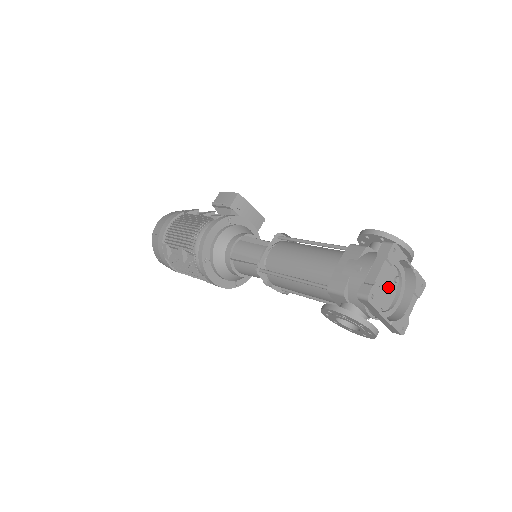
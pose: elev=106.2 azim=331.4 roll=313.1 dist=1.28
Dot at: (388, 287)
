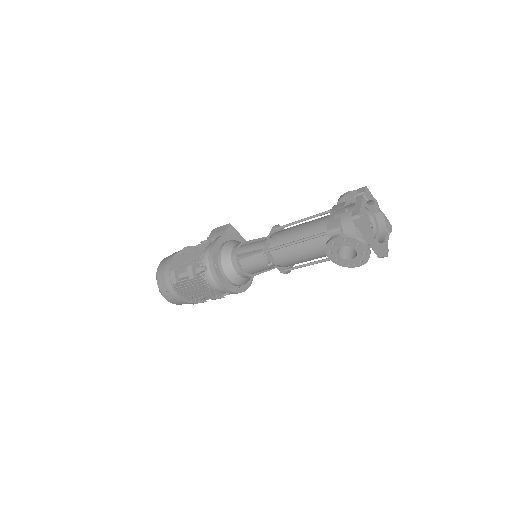
Dot at: occluded
